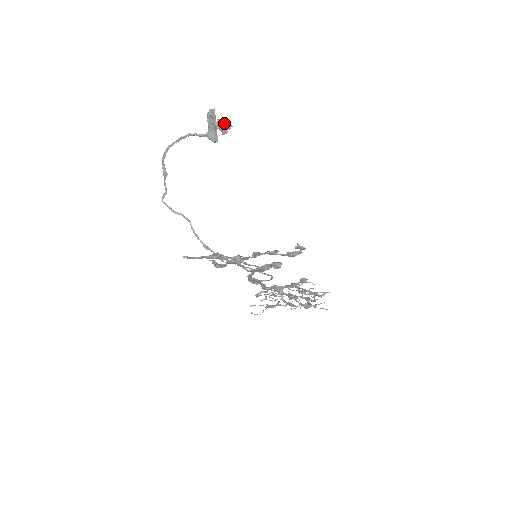
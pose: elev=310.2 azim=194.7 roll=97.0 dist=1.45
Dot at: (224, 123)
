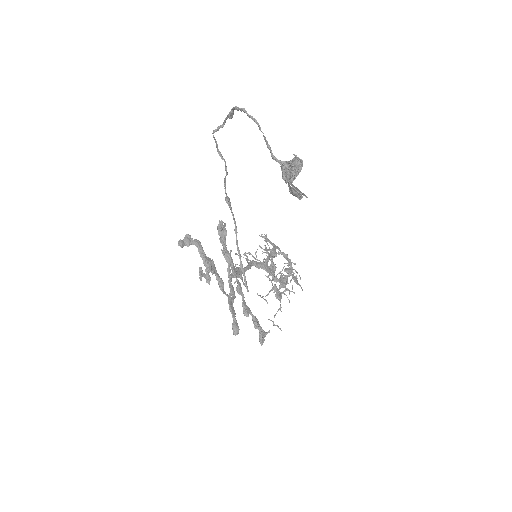
Dot at: (297, 193)
